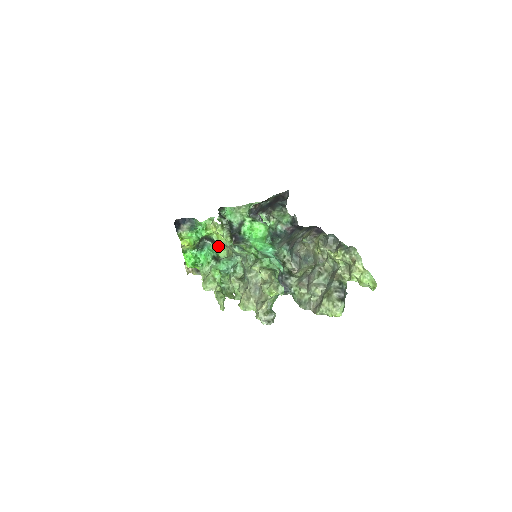
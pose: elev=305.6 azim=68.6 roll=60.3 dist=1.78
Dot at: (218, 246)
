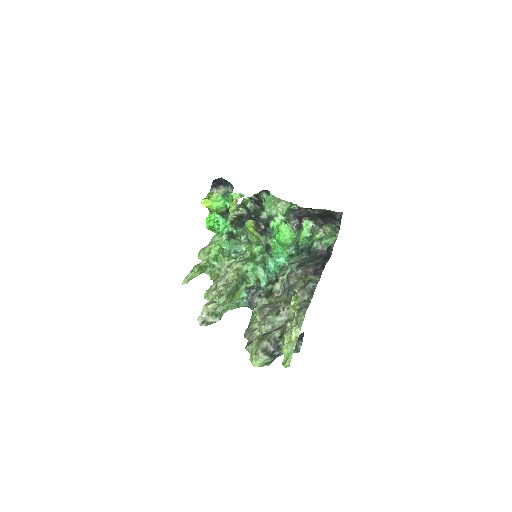
Dot at: occluded
